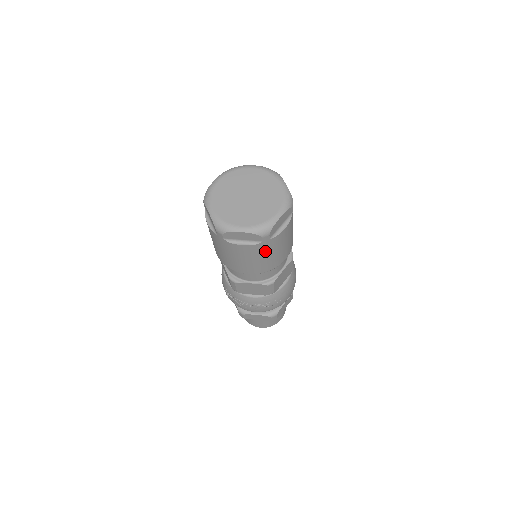
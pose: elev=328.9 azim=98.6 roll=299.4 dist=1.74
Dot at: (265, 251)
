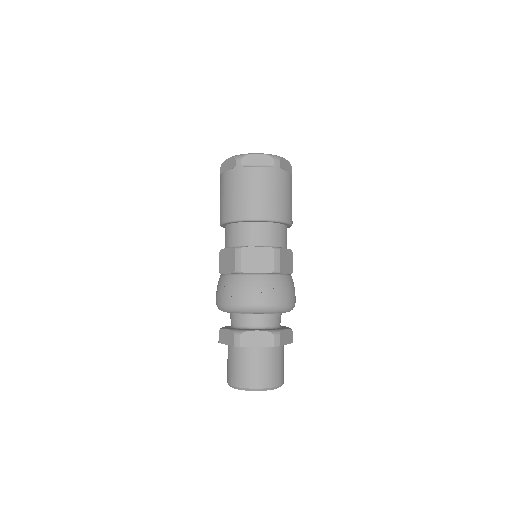
Dot at: (275, 183)
